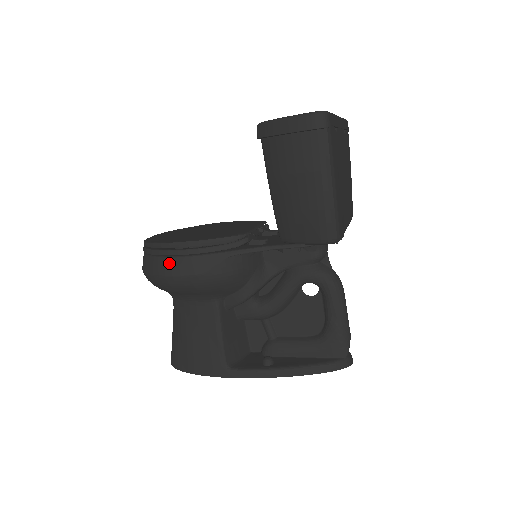
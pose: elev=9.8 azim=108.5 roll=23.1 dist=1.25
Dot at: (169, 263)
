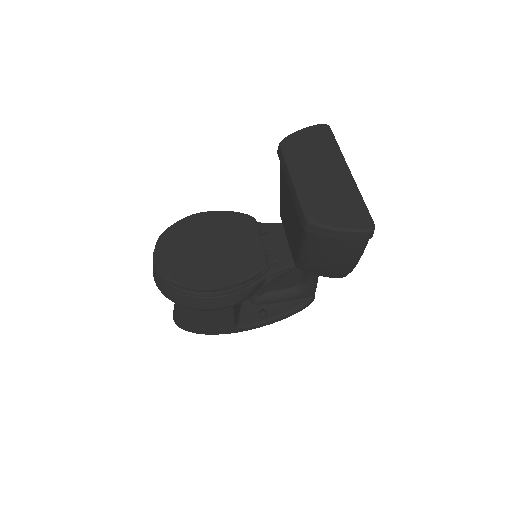
Dot at: (207, 302)
